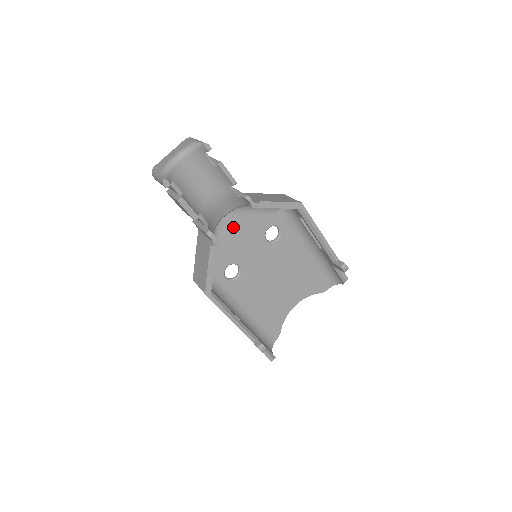
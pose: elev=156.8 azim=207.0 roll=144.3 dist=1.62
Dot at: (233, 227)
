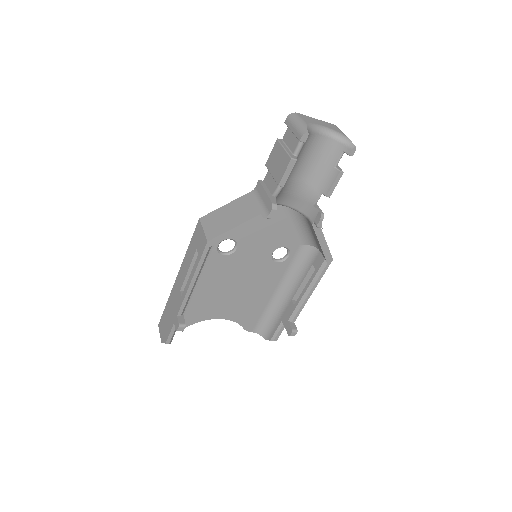
Dot at: (272, 218)
